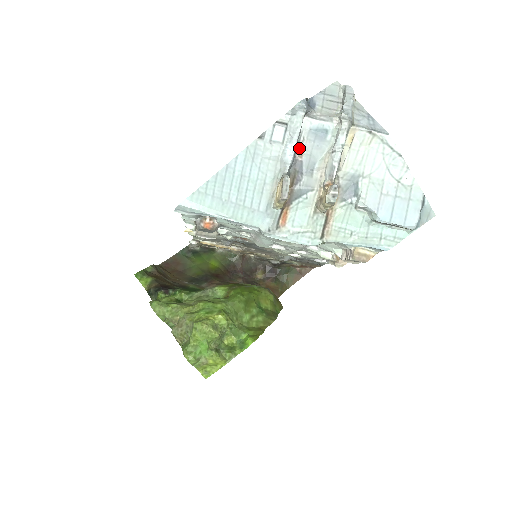
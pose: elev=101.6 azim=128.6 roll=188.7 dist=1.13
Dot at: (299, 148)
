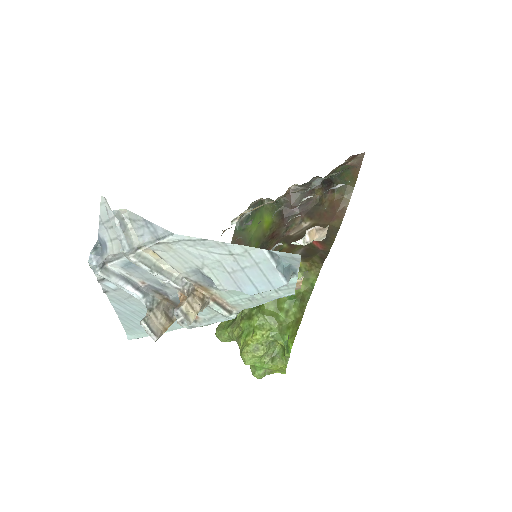
Dot at: (135, 280)
